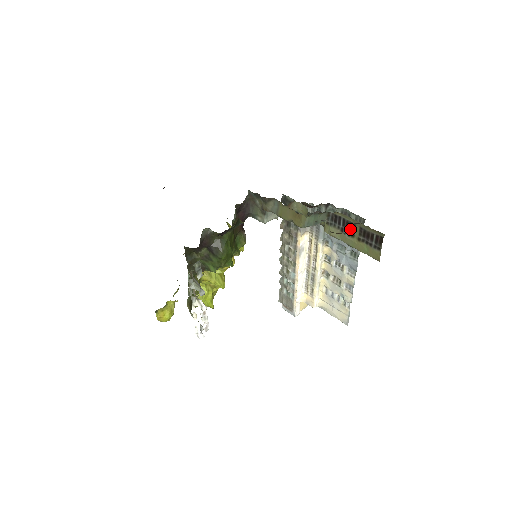
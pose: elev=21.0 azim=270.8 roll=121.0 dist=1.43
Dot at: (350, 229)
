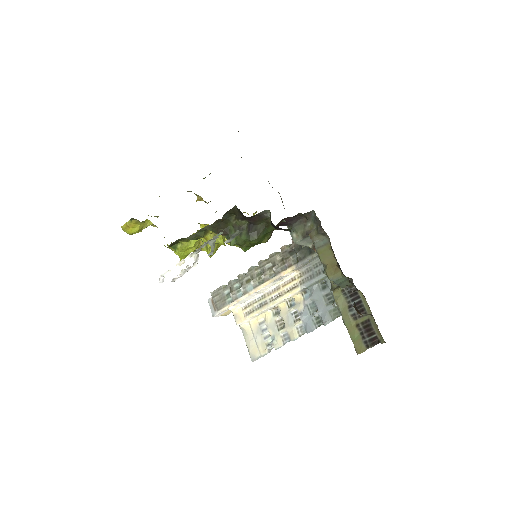
Dot at: (365, 315)
